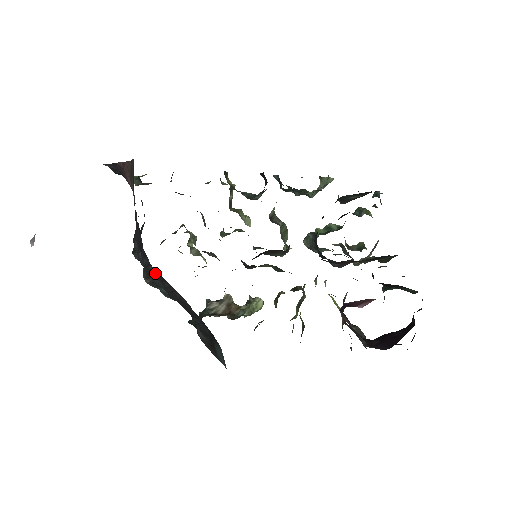
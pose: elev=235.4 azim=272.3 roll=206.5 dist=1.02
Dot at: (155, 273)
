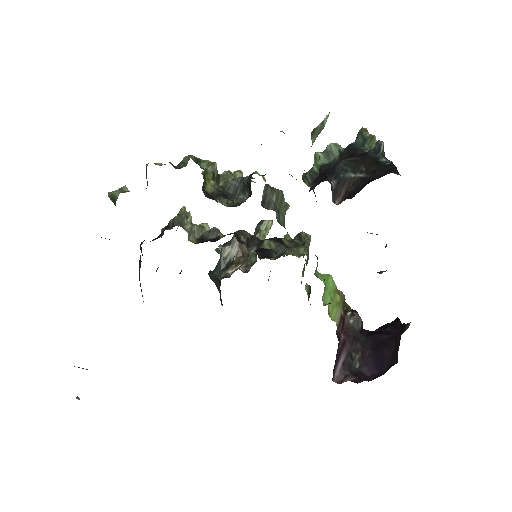
Dot at: occluded
